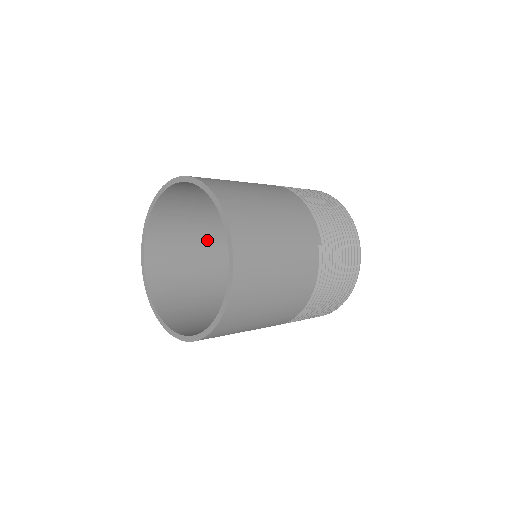
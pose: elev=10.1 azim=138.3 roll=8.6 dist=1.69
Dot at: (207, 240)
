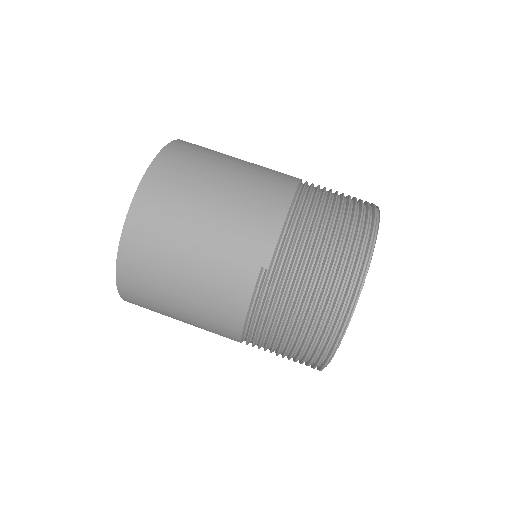
Dot at: occluded
